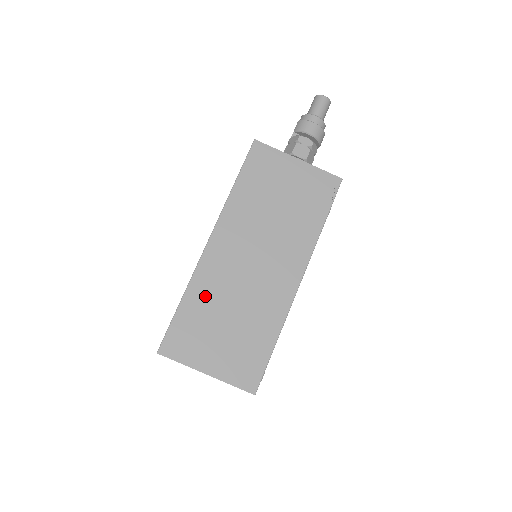
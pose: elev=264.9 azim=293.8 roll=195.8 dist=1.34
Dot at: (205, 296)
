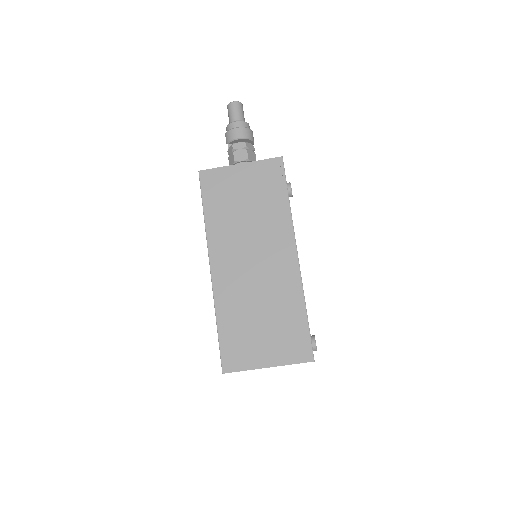
Dot at: (232, 310)
